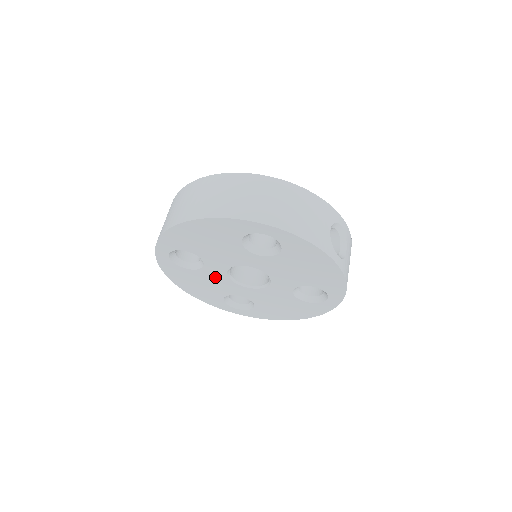
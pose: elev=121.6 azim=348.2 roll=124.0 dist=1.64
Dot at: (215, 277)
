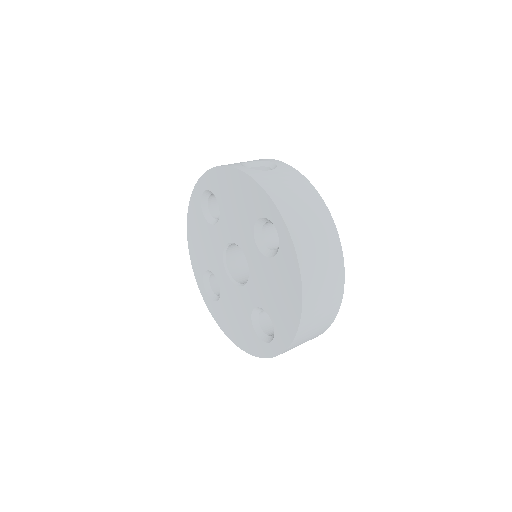
Dot at: (230, 293)
